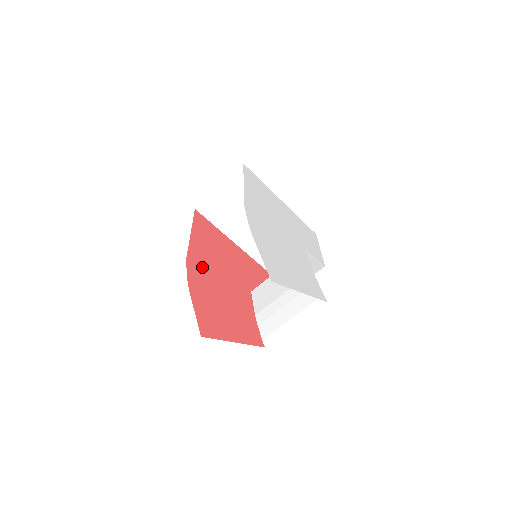
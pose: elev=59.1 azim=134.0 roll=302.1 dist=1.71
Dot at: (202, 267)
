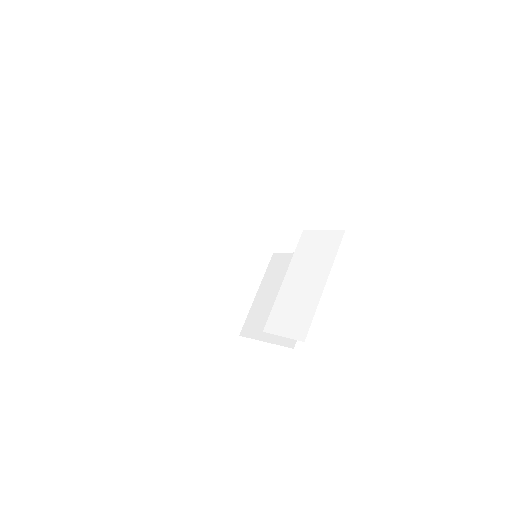
Dot at: occluded
